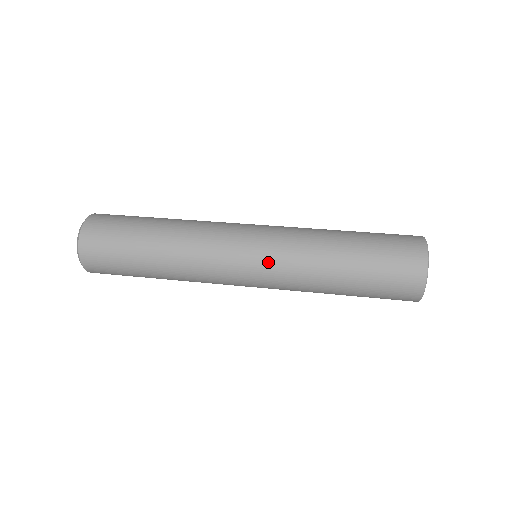
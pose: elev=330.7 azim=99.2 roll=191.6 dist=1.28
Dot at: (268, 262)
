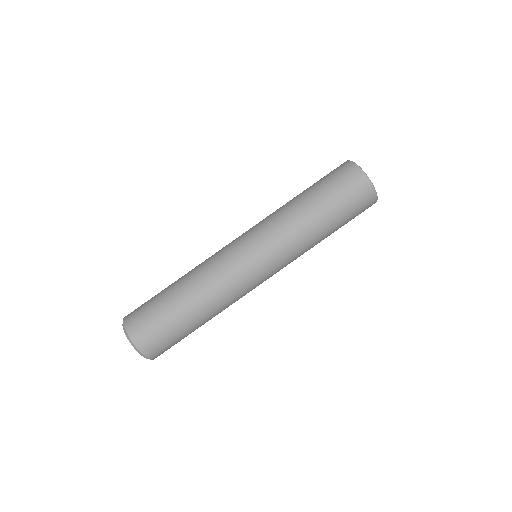
Dot at: occluded
